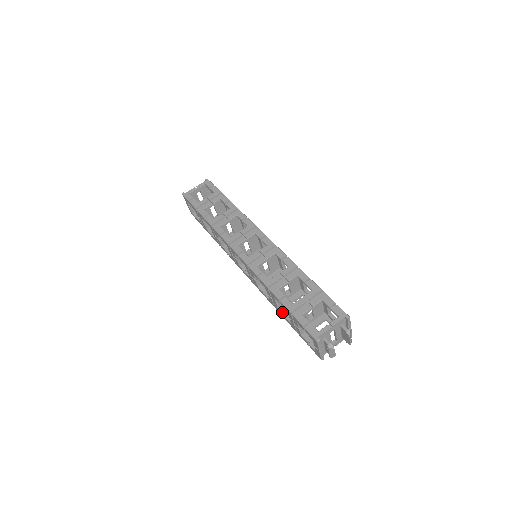
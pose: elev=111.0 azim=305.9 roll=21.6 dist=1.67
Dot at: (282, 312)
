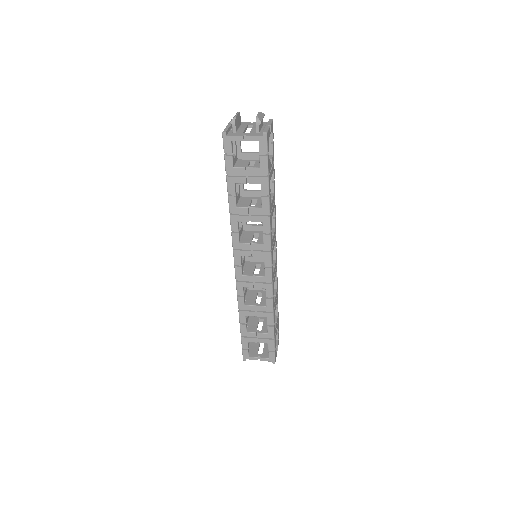
Dot at: occluded
